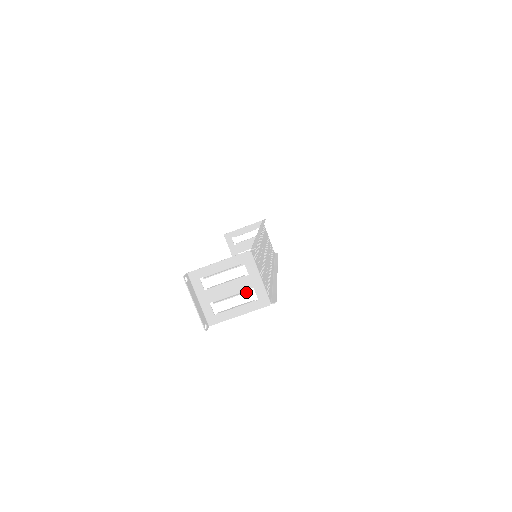
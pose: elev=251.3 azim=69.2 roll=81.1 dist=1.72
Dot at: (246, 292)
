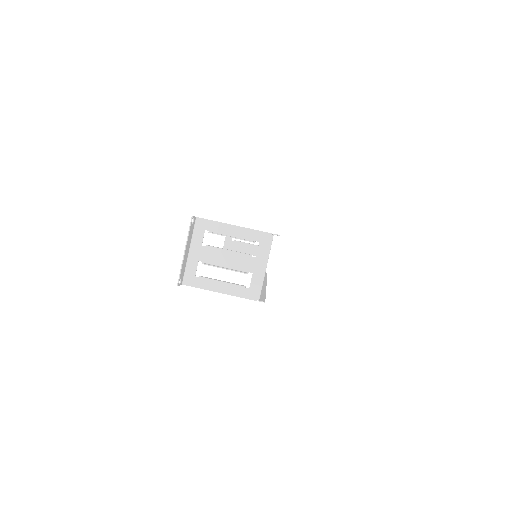
Dot at: (243, 272)
